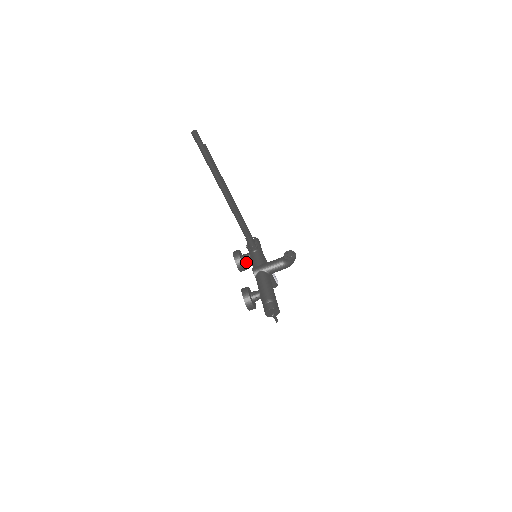
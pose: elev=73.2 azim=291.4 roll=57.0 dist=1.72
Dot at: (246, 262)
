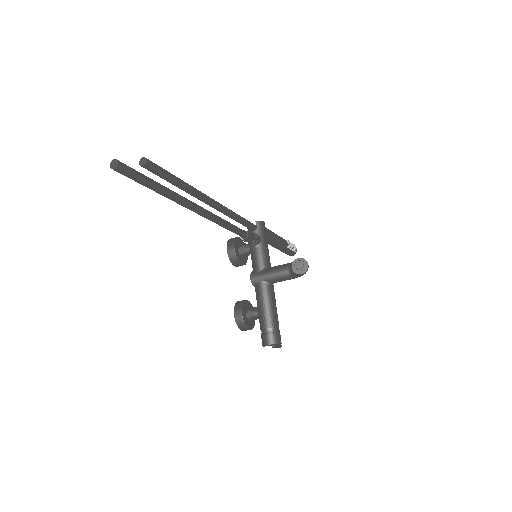
Dot at: occluded
